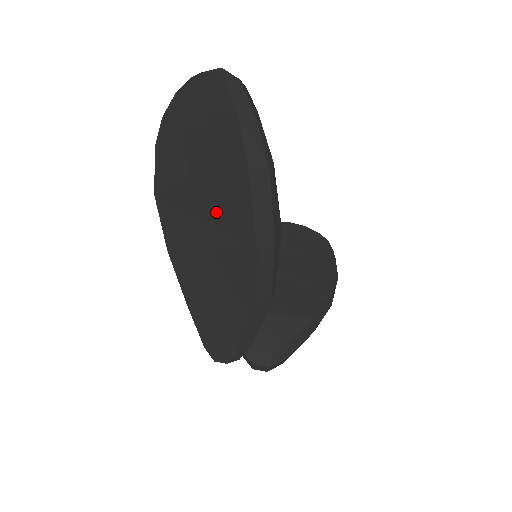
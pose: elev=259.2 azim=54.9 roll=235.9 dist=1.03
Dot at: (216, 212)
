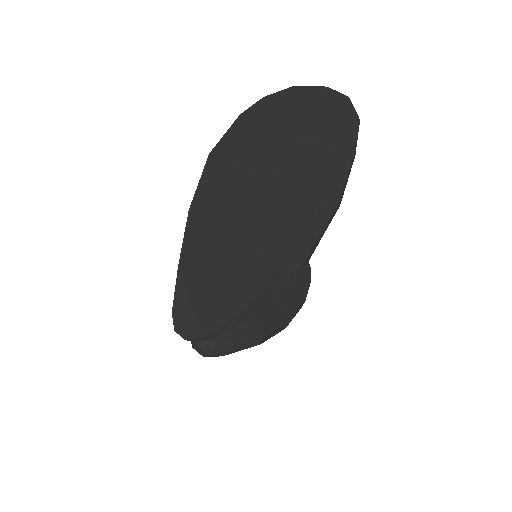
Dot at: (262, 212)
